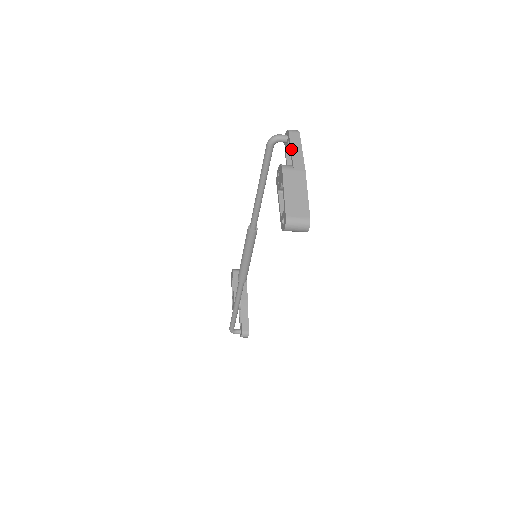
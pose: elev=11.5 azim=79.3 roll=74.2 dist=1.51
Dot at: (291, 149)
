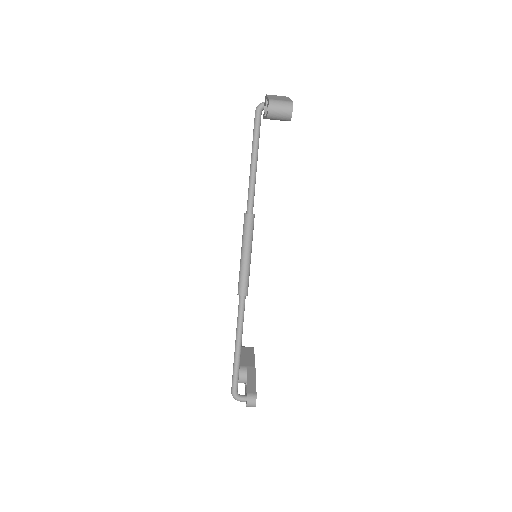
Dot at: occluded
